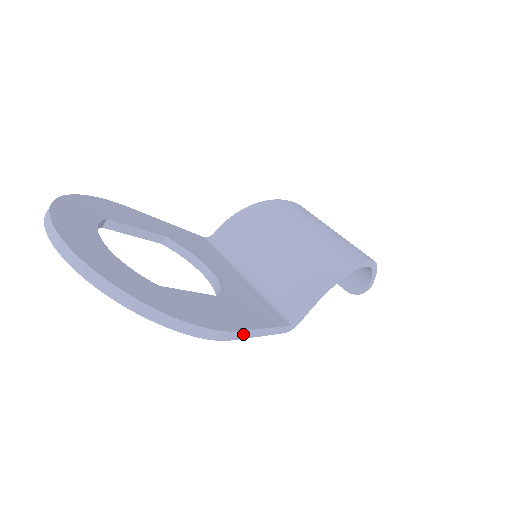
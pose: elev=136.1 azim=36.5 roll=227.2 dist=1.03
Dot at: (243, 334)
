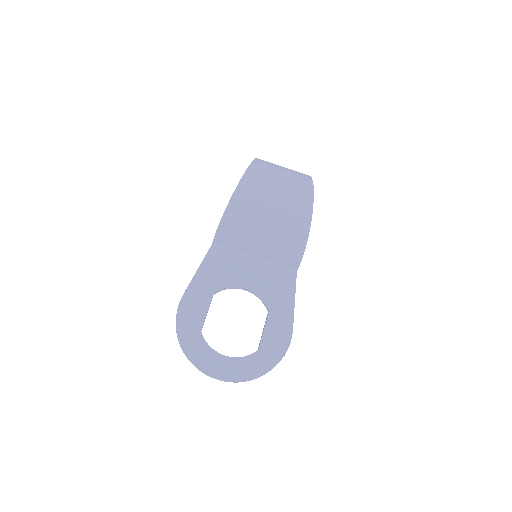
Dot at: occluded
